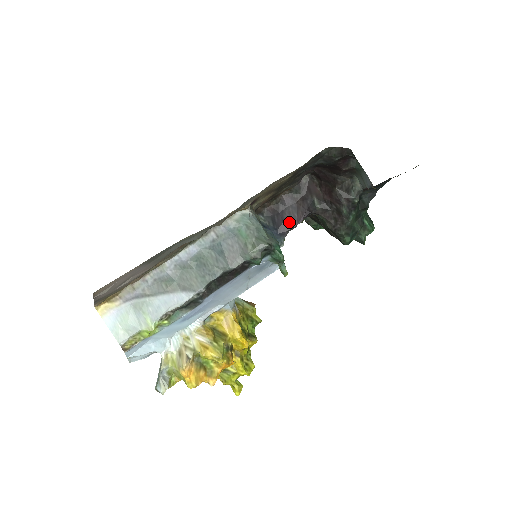
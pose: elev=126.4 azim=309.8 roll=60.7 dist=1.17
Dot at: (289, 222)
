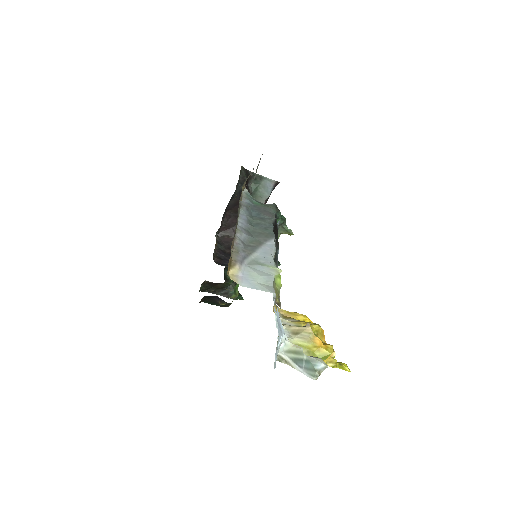
Dot at: occluded
